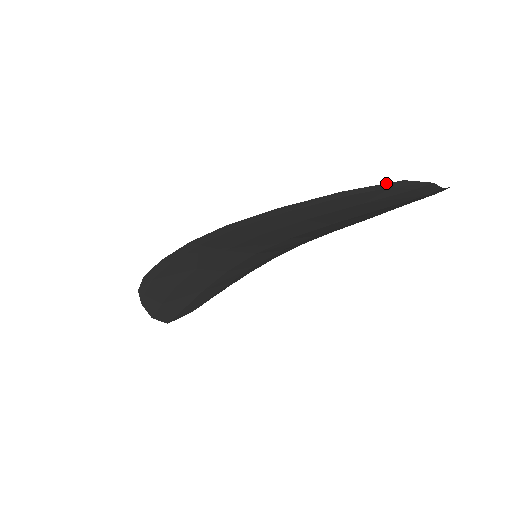
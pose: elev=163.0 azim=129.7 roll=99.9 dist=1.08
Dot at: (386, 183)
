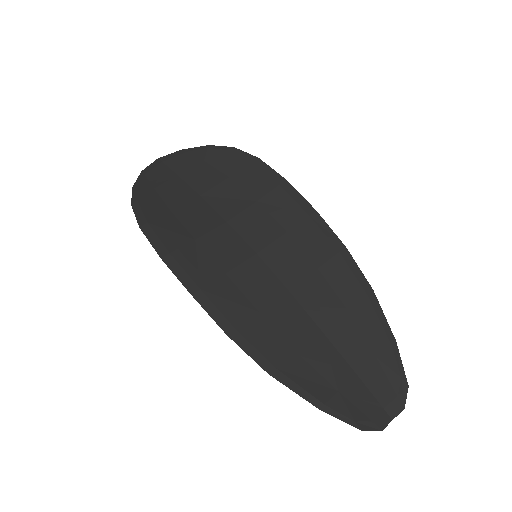
Dot at: occluded
